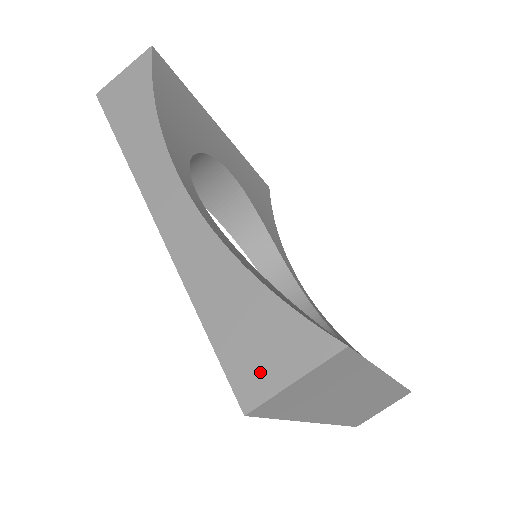
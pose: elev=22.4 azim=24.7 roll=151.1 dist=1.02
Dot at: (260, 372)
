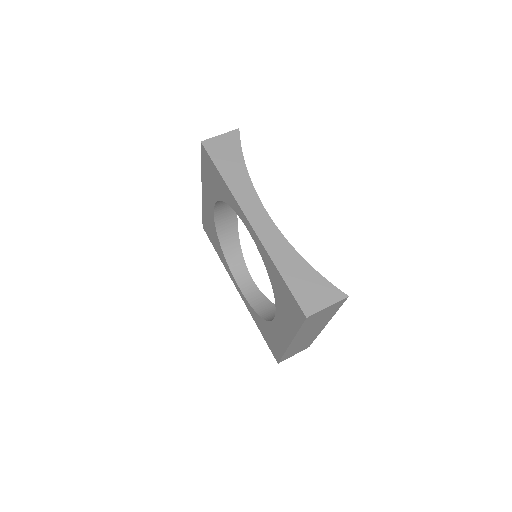
Dot at: (313, 302)
